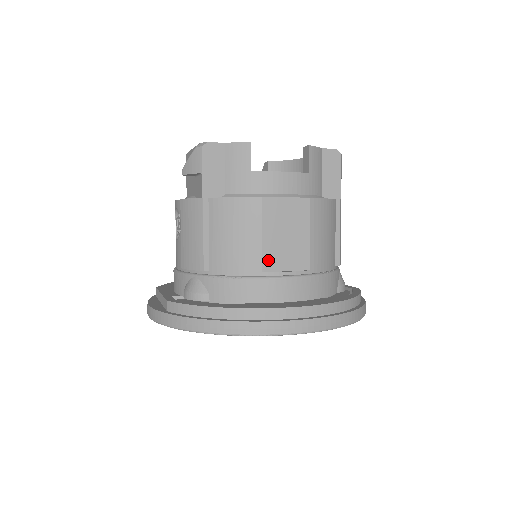
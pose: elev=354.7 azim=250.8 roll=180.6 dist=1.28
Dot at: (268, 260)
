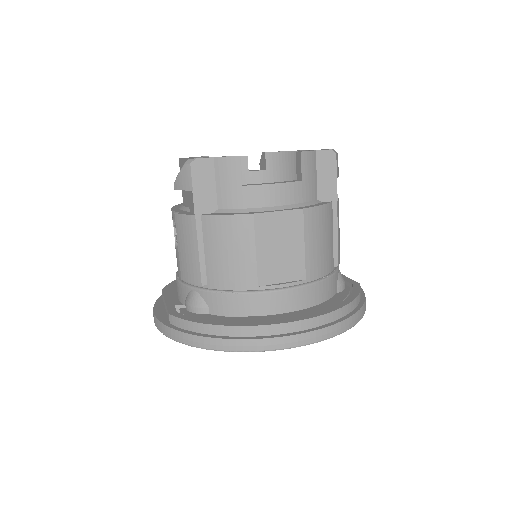
Dot at: (263, 274)
